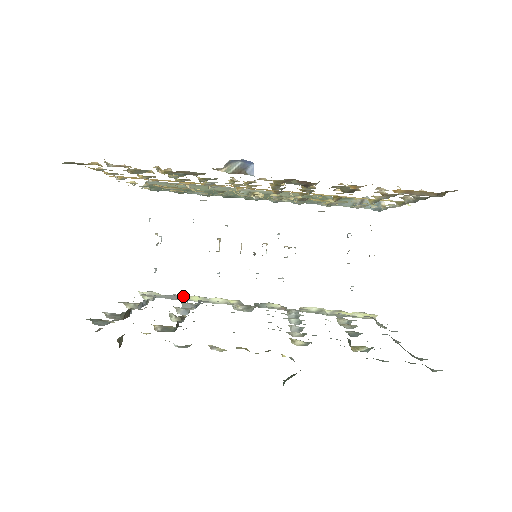
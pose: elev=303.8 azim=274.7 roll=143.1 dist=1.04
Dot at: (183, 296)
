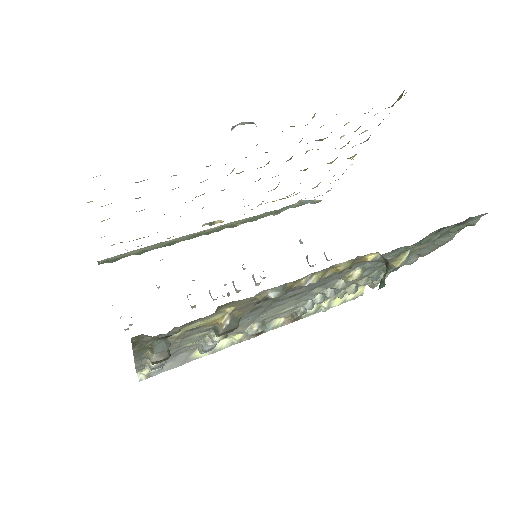
Dot at: (189, 353)
